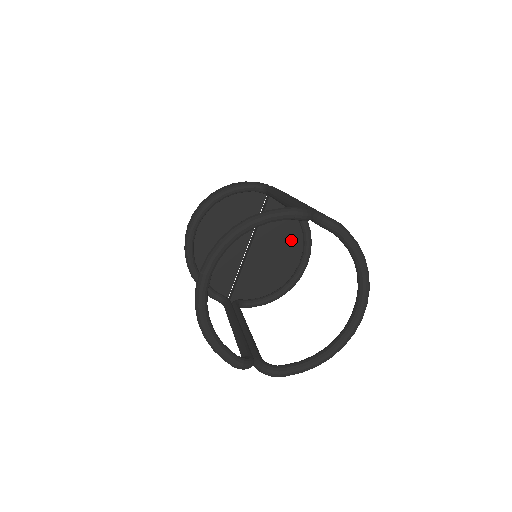
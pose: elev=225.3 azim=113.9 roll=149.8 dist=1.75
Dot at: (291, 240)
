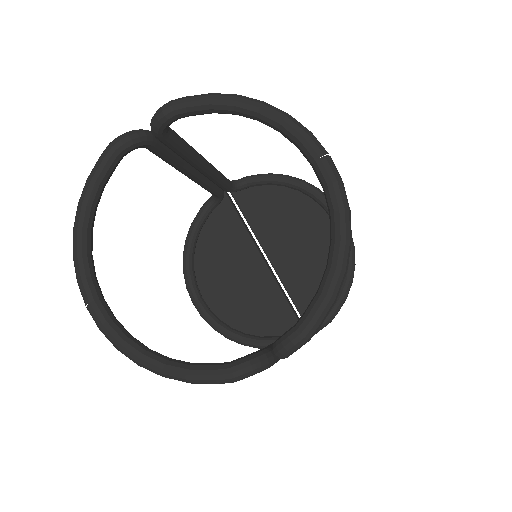
Dot at: (299, 210)
